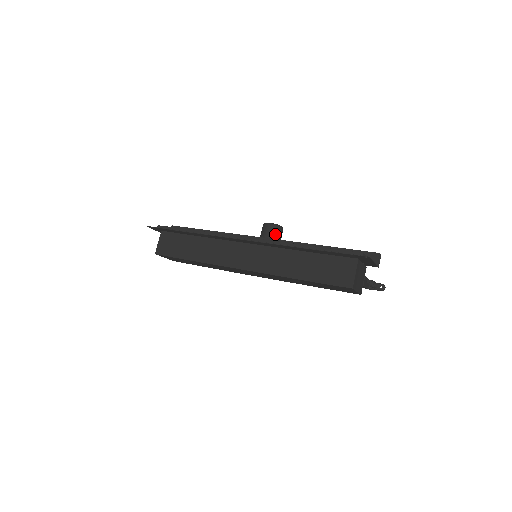
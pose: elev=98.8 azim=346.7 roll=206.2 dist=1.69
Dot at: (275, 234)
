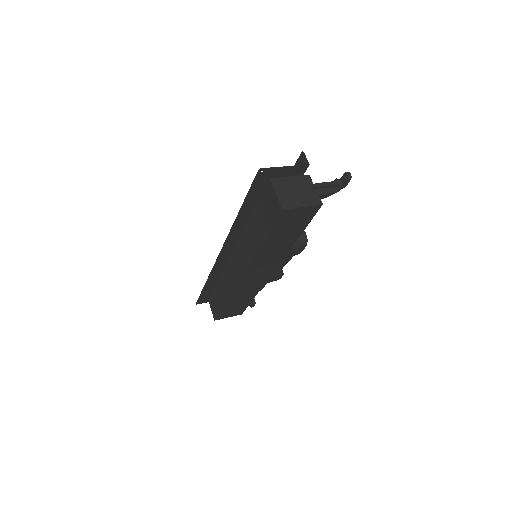
Dot at: occluded
